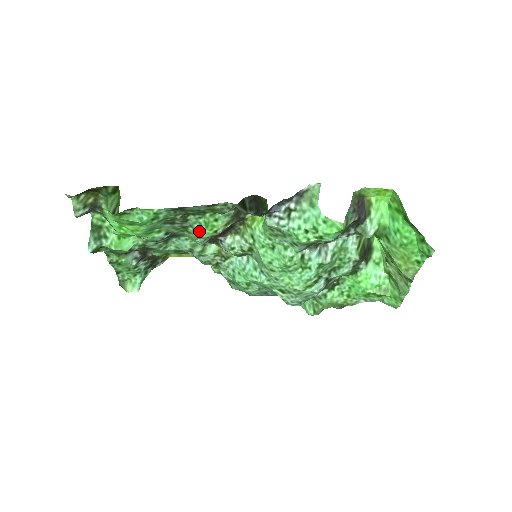
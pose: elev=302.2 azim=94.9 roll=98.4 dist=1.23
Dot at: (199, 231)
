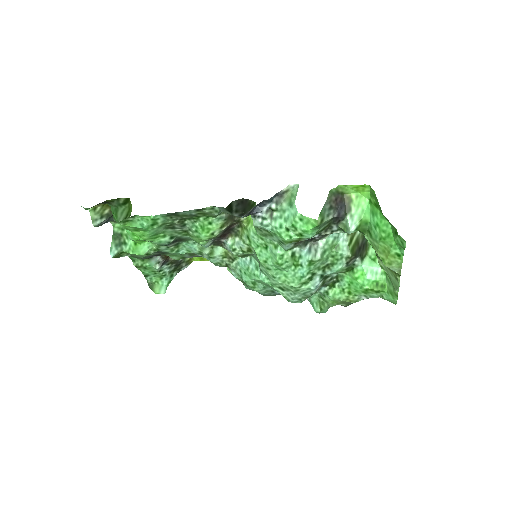
Dot at: (198, 234)
